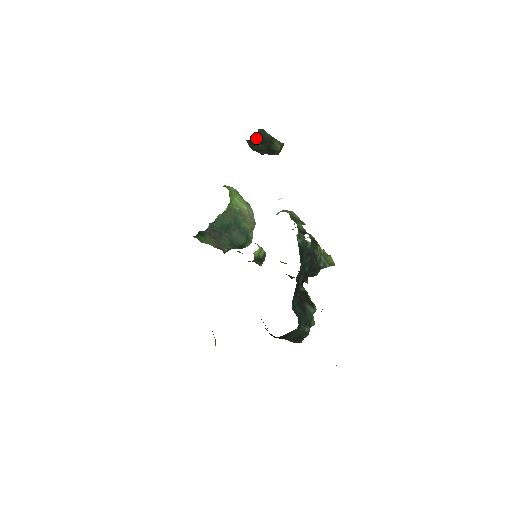
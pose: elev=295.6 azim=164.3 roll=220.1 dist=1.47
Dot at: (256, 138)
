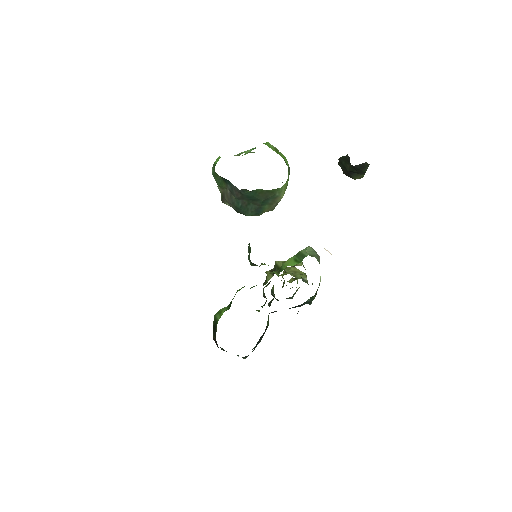
Dot at: occluded
